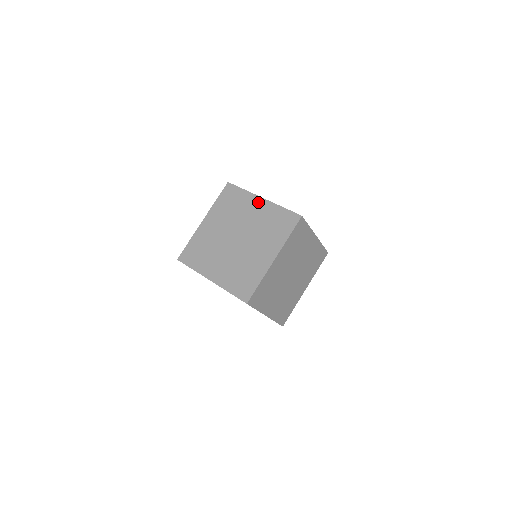
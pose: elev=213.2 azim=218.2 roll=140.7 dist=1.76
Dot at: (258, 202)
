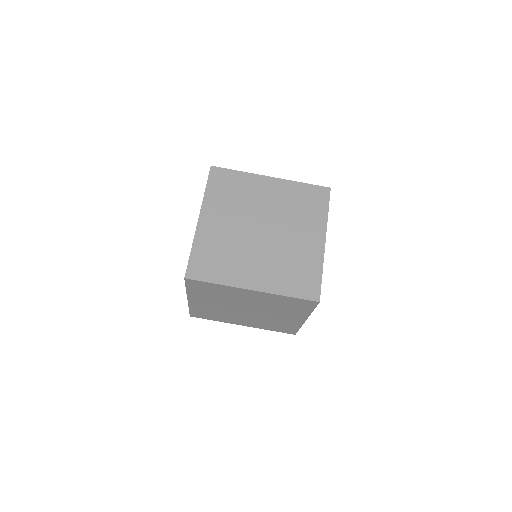
Dot at: (267, 182)
